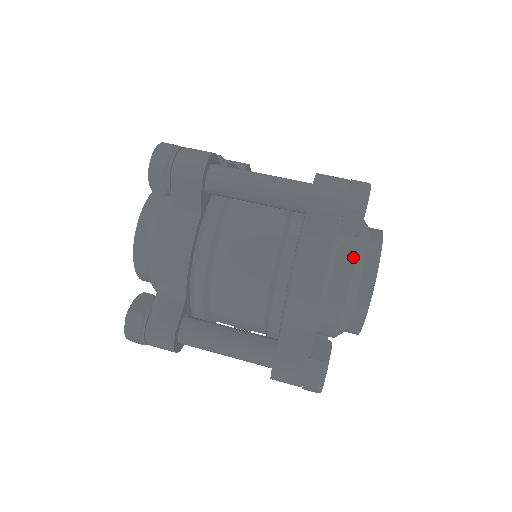
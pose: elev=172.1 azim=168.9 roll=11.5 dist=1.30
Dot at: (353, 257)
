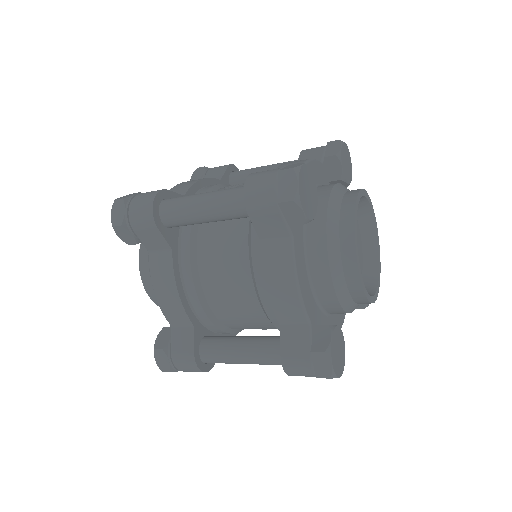
Dot at: (324, 237)
